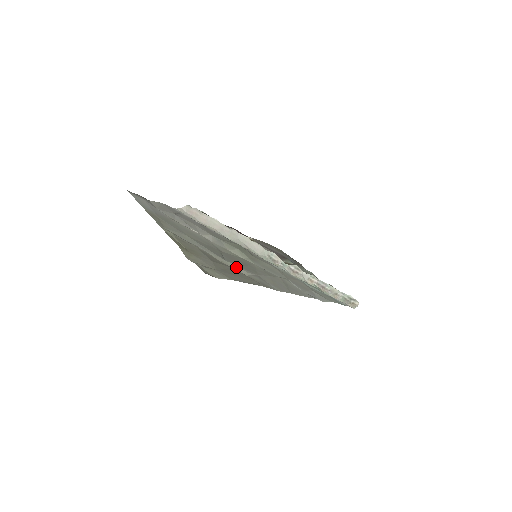
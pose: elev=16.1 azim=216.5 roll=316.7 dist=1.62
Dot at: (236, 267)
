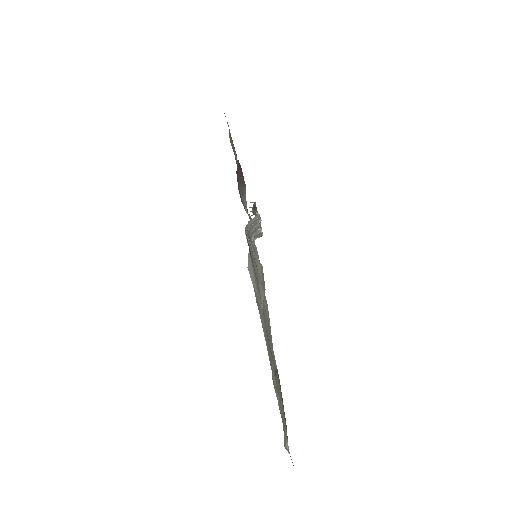
Dot at: occluded
